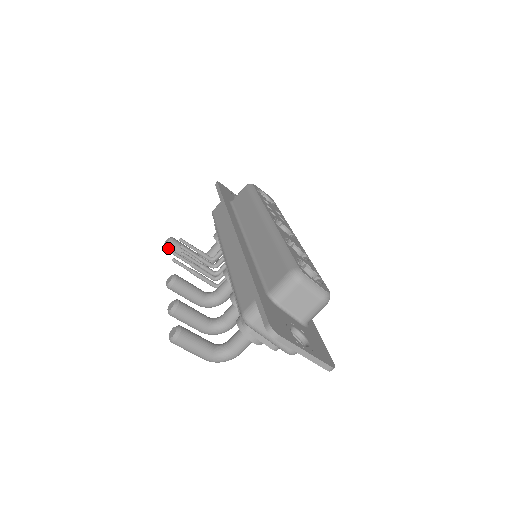
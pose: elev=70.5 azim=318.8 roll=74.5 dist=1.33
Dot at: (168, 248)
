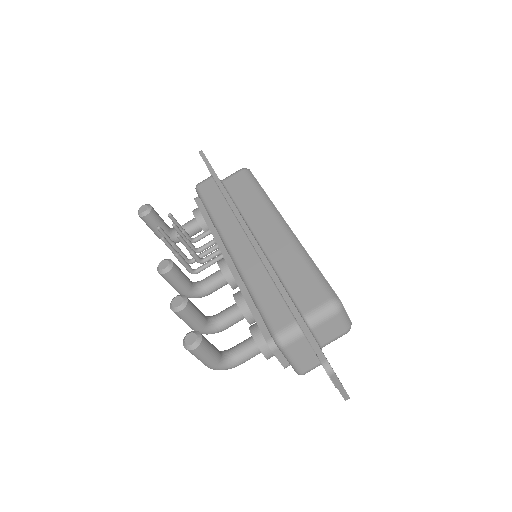
Dot at: (144, 217)
